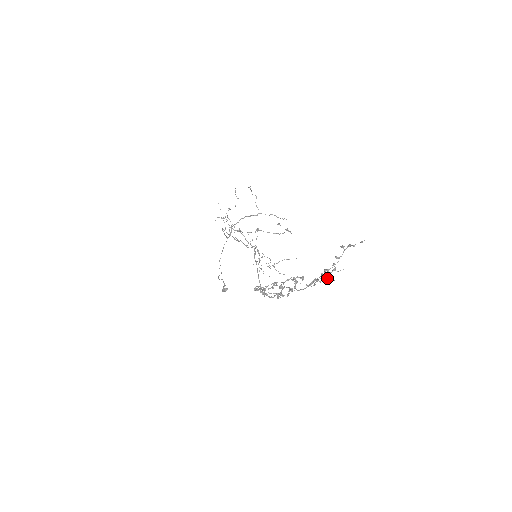
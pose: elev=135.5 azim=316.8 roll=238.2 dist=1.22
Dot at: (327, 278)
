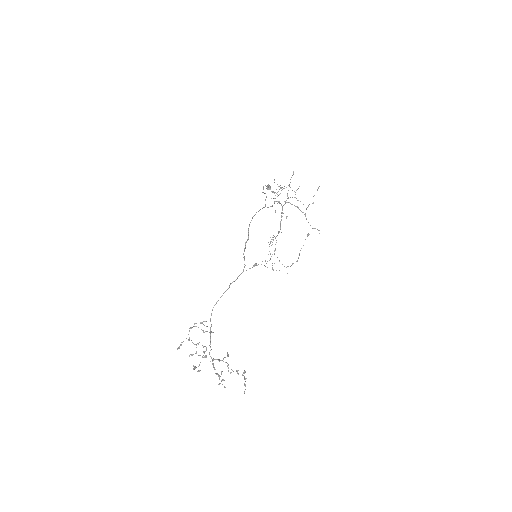
Dot at: occluded
